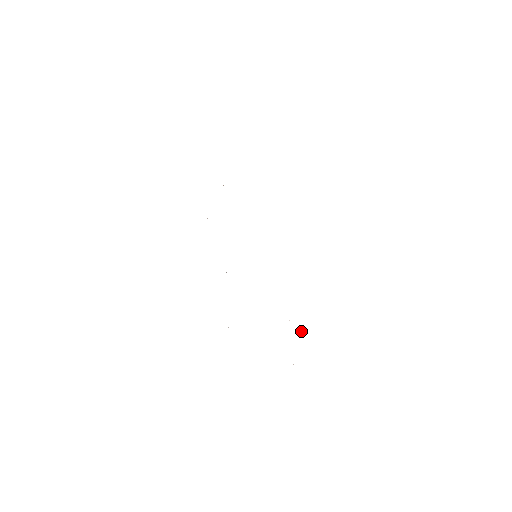
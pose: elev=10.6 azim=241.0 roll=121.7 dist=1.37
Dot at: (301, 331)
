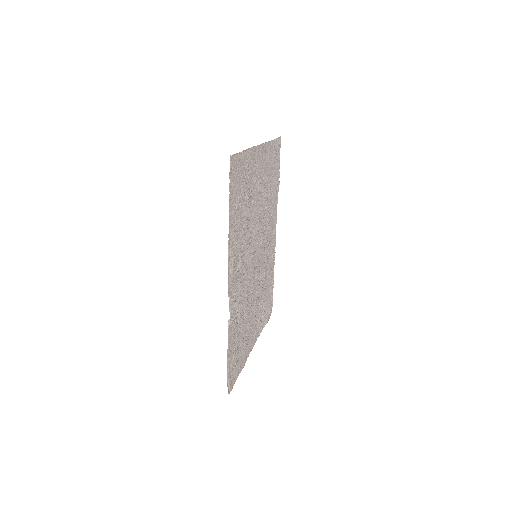
Dot at: (246, 344)
